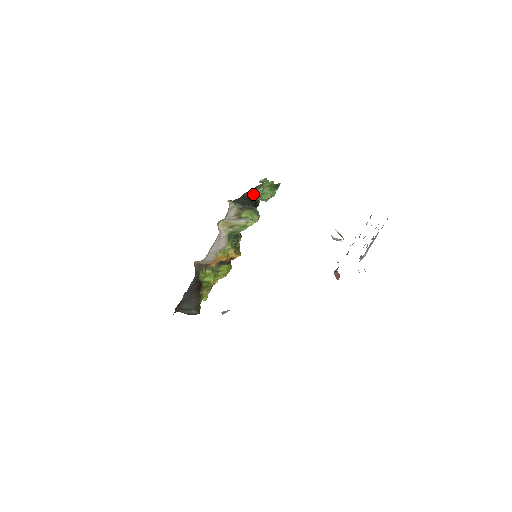
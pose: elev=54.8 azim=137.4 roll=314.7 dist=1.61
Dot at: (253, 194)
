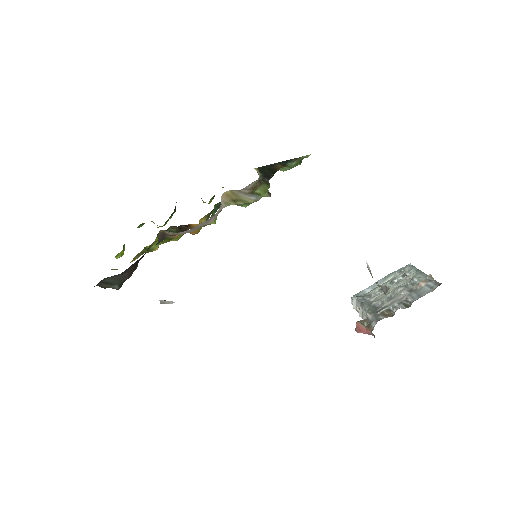
Dot at: (282, 166)
